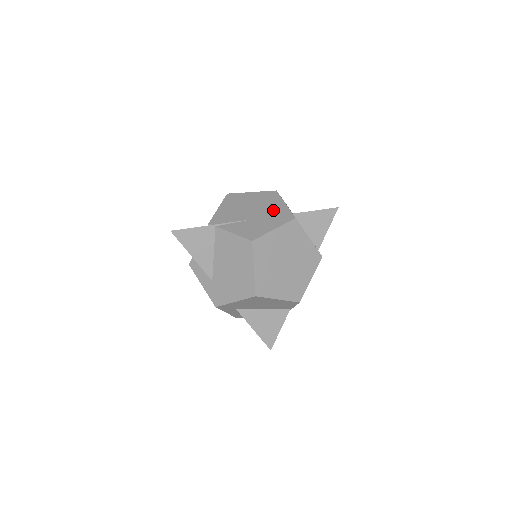
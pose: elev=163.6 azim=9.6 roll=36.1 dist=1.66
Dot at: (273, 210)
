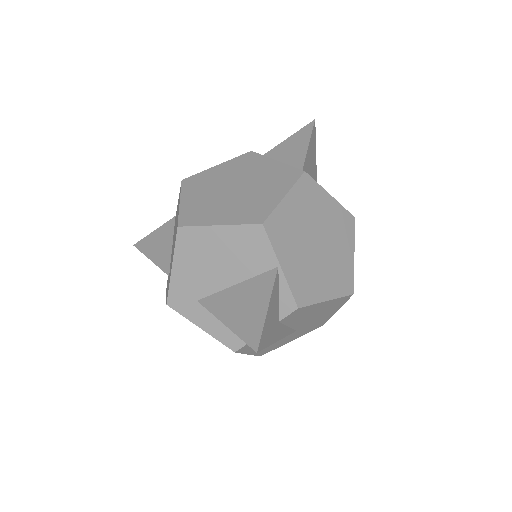
Dot at: occluded
